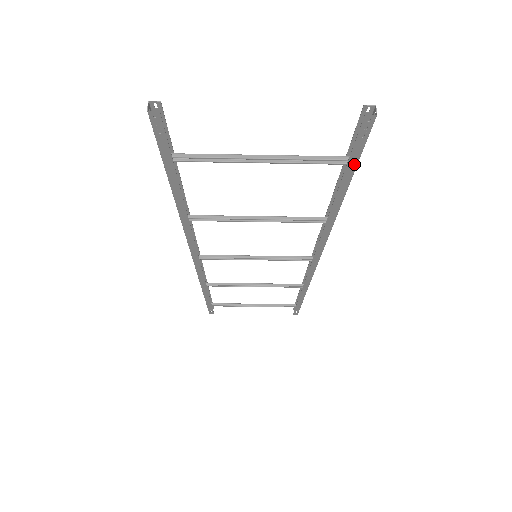
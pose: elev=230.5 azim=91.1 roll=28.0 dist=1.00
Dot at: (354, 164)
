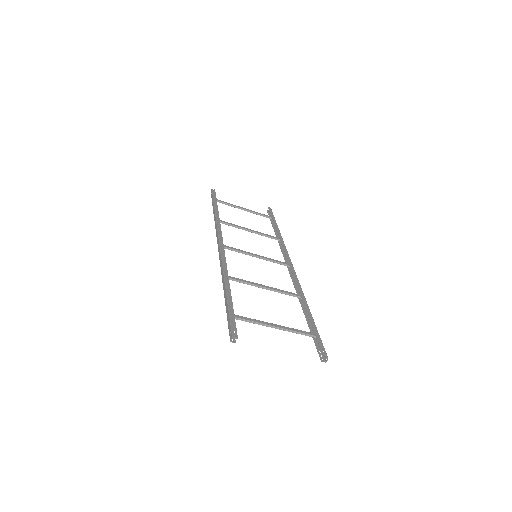
Dot at: (315, 336)
